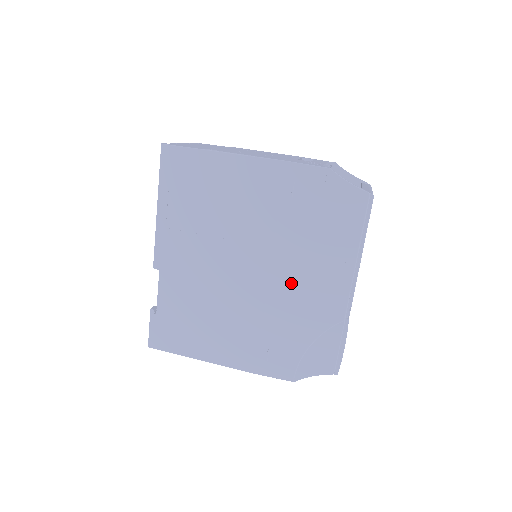
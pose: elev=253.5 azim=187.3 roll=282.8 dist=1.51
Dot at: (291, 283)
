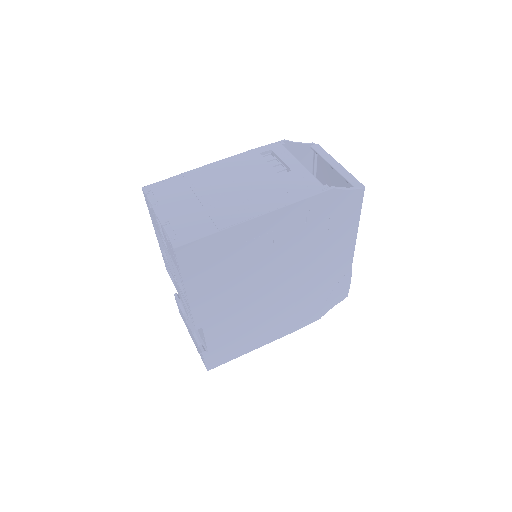
Dot at: (312, 272)
